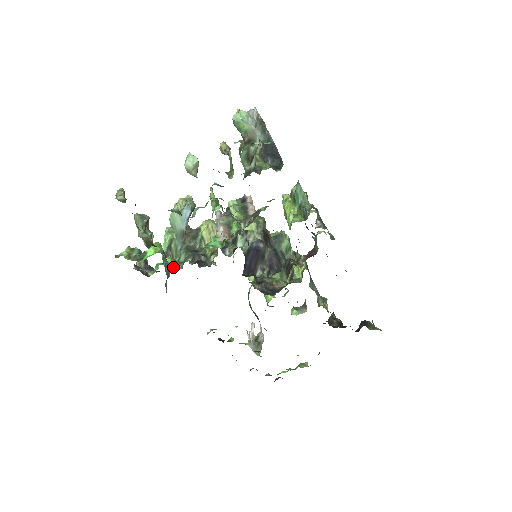
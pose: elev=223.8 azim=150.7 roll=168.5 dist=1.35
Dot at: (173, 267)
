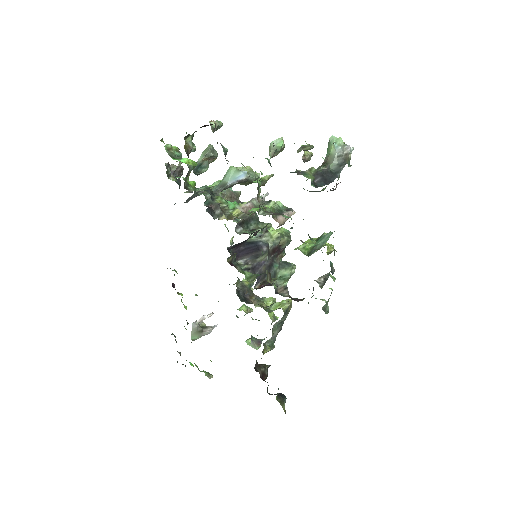
Dot at: (187, 185)
